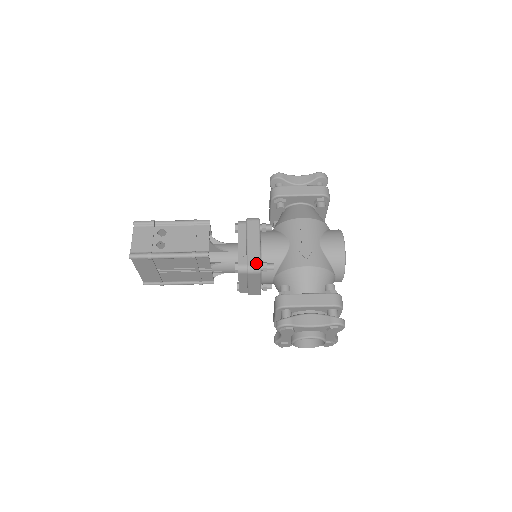
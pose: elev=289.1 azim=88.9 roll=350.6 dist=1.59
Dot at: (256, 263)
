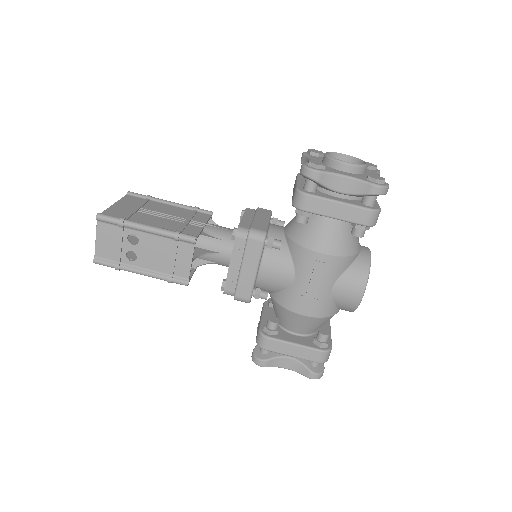
Dot at: (245, 297)
